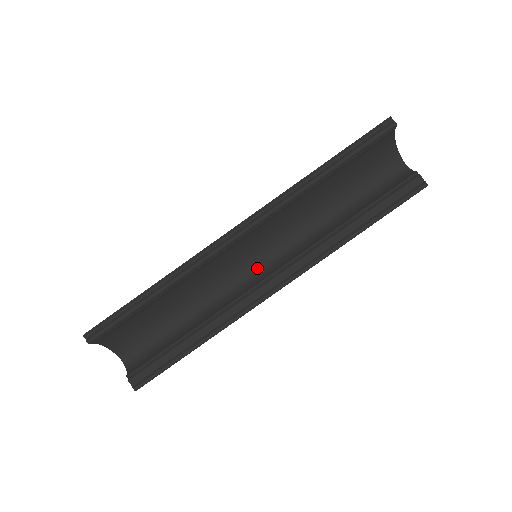
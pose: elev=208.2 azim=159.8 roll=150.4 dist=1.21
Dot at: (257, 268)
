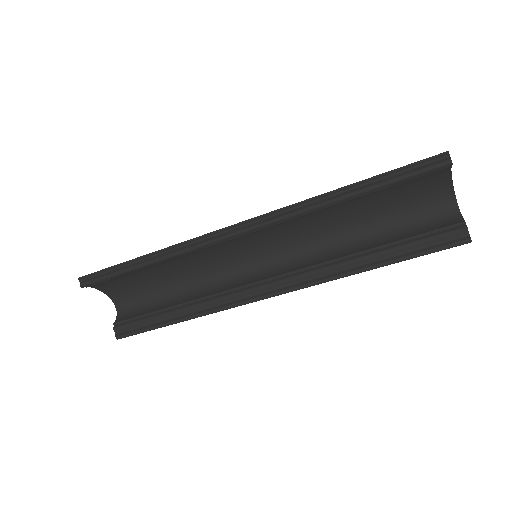
Dot at: (258, 266)
